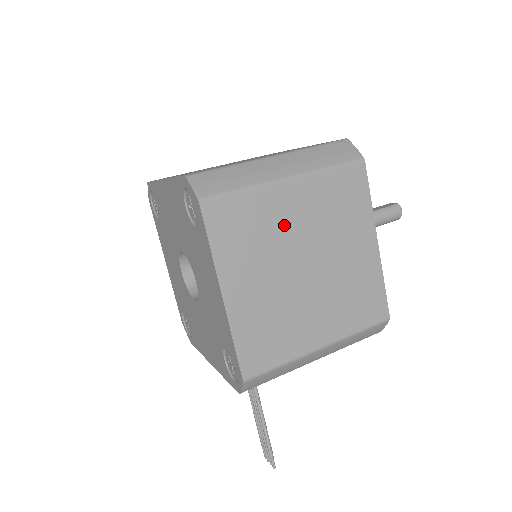
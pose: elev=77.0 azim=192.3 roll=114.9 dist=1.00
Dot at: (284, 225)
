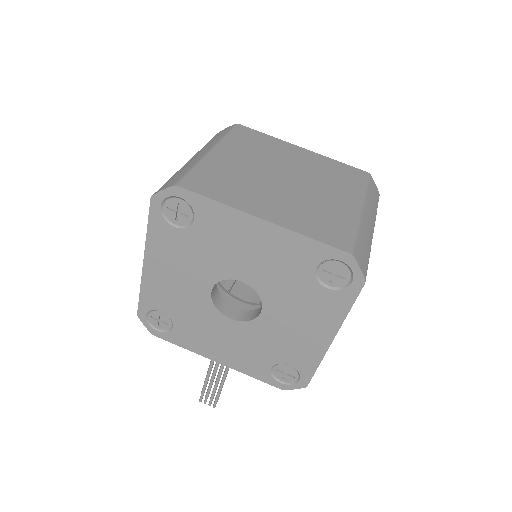
Dot at: occluded
